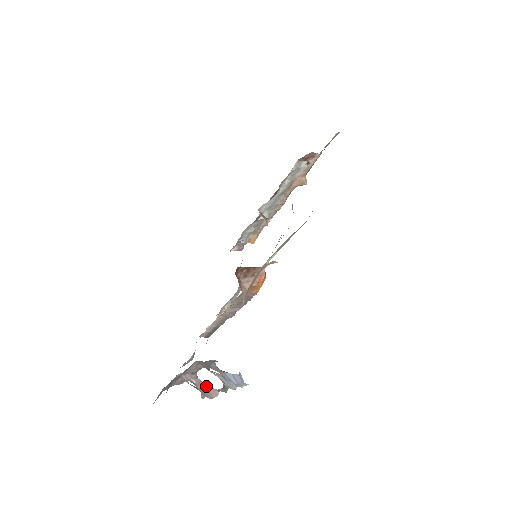
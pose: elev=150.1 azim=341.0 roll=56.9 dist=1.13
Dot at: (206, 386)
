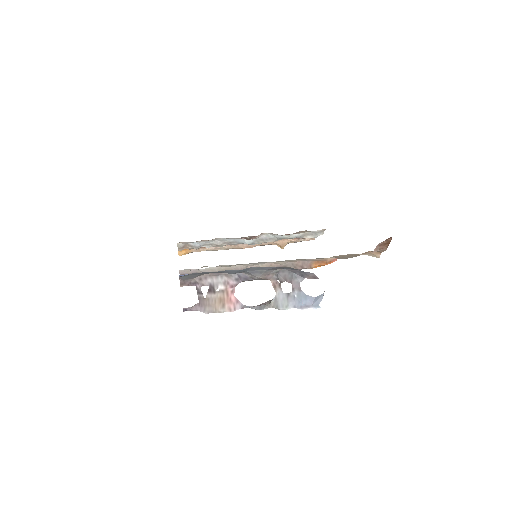
Dot at: (232, 297)
